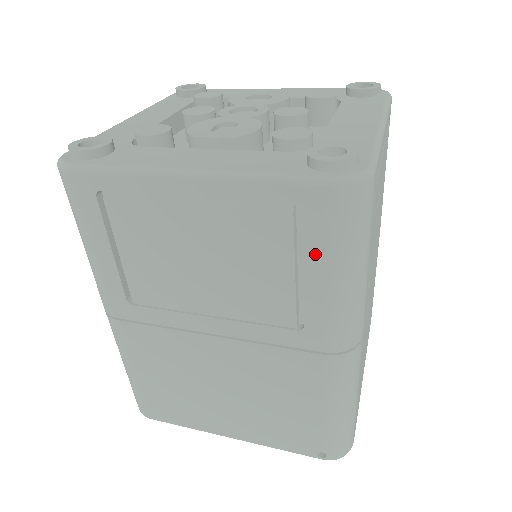
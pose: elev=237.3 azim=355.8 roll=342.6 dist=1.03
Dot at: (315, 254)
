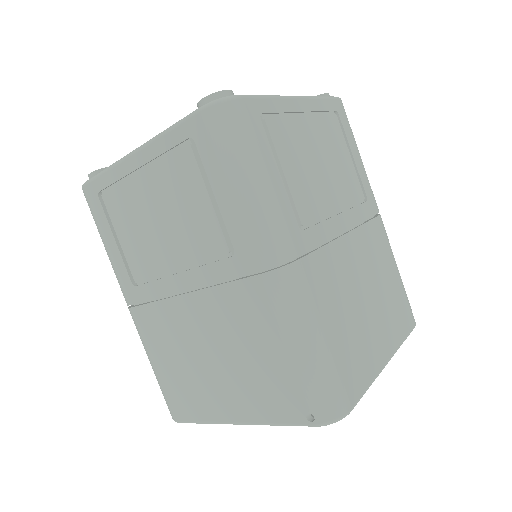
Dot at: (214, 173)
